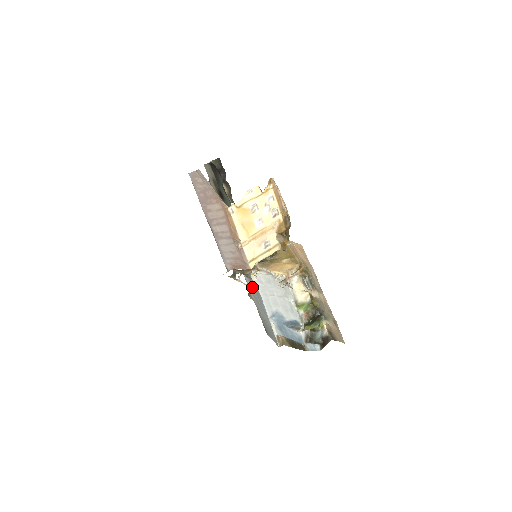
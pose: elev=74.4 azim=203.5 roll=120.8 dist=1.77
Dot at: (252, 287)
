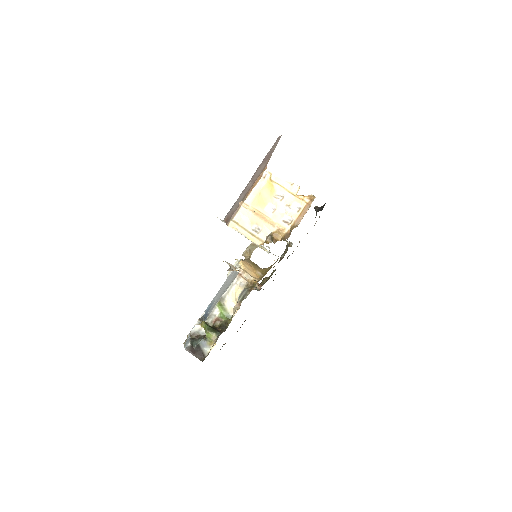
Dot at: occluded
